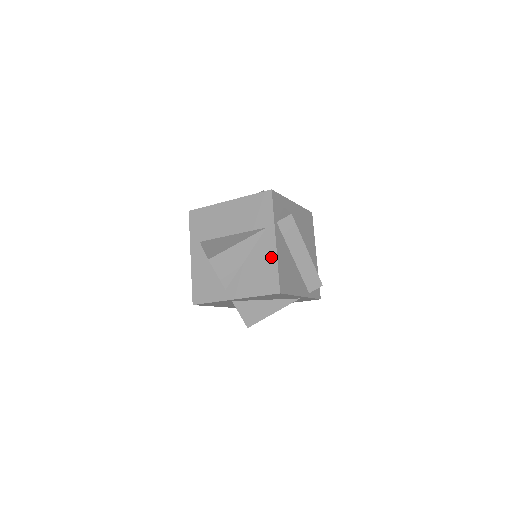
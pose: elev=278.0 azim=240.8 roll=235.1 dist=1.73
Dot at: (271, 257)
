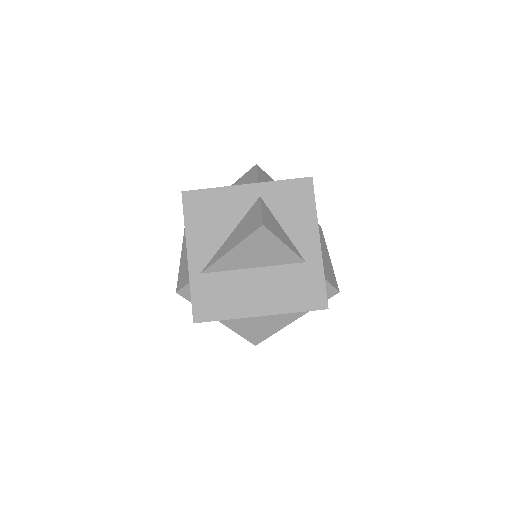
Dot at: occluded
